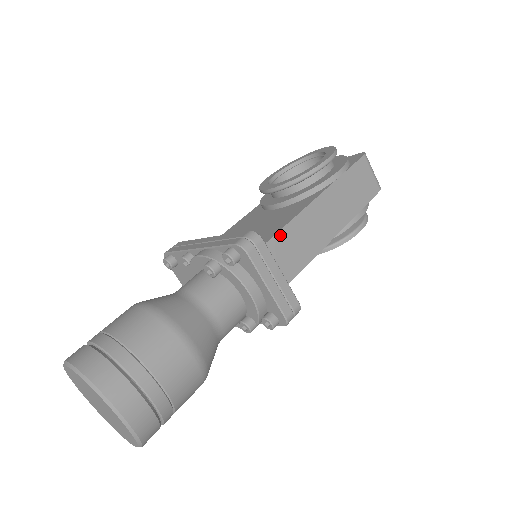
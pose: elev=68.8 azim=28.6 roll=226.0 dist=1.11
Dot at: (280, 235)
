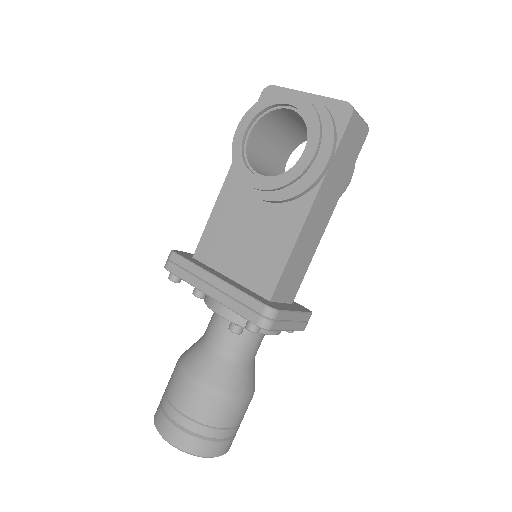
Dot at: (285, 271)
